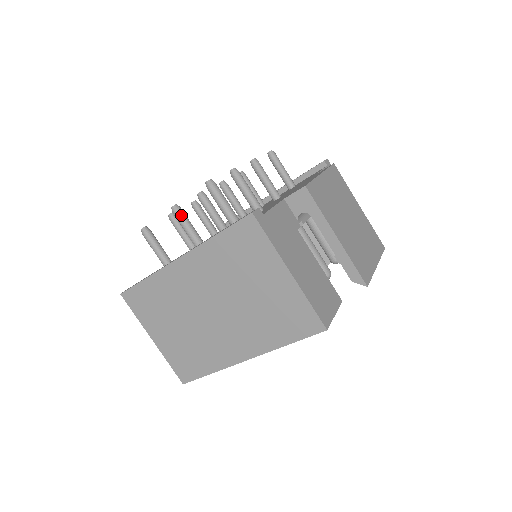
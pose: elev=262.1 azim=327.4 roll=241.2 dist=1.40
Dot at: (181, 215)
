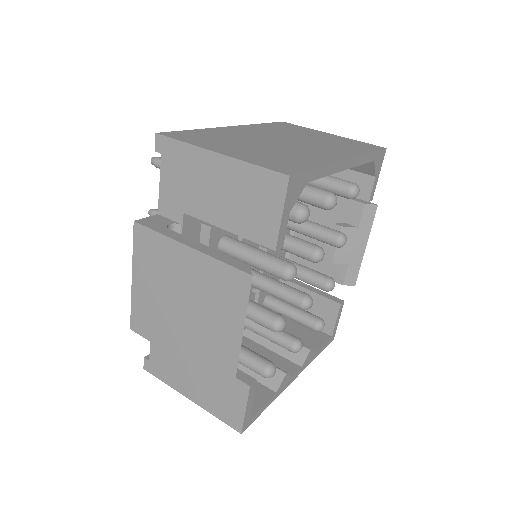
Dot at: occluded
